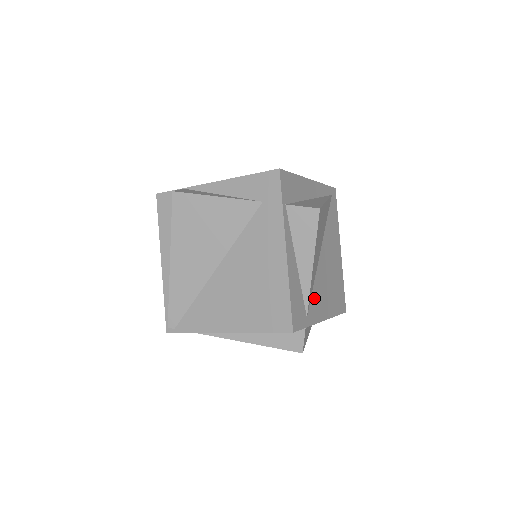
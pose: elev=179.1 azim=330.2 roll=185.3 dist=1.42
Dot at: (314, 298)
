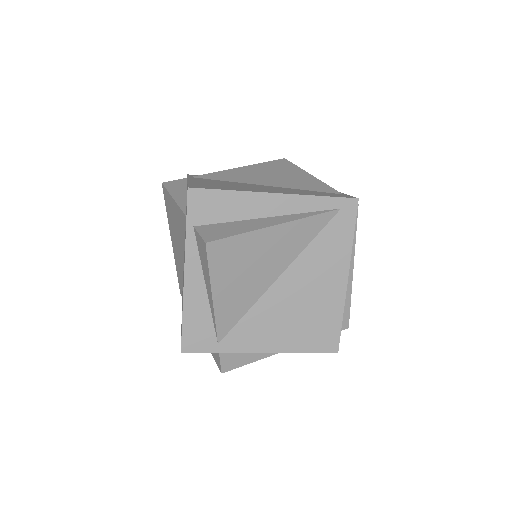
Dot at: (244, 327)
